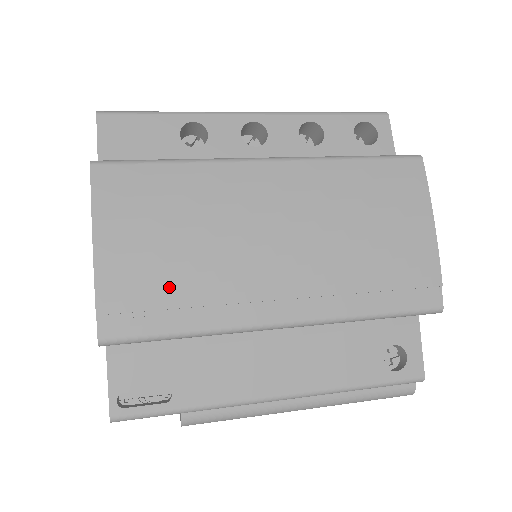
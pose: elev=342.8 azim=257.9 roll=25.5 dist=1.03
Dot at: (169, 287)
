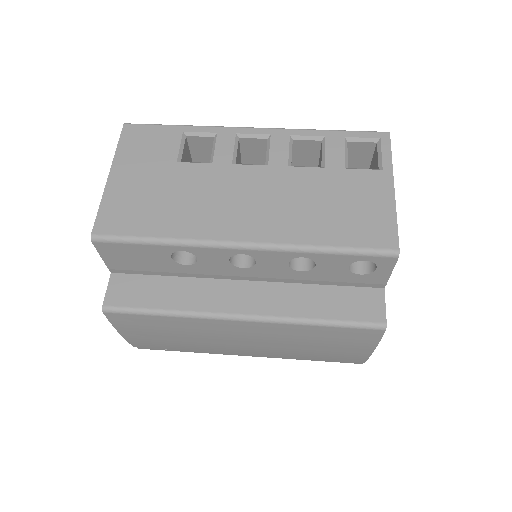
Dot at: (174, 347)
